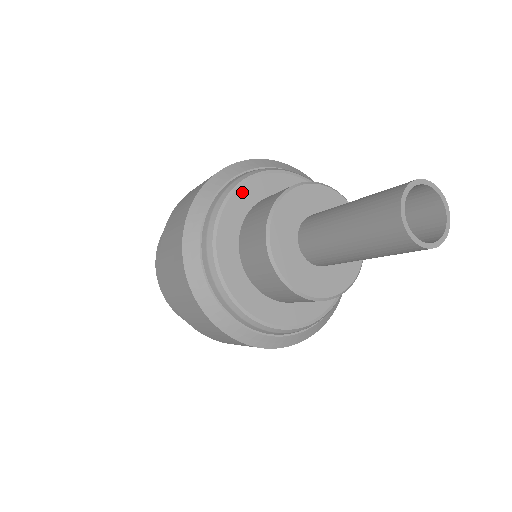
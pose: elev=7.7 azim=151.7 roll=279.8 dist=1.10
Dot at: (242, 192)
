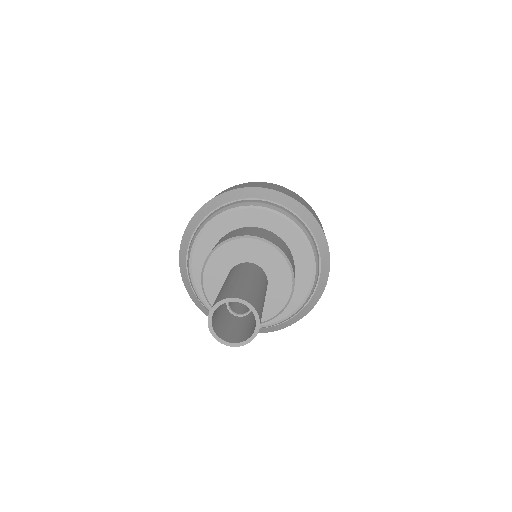
Dot at: (200, 245)
